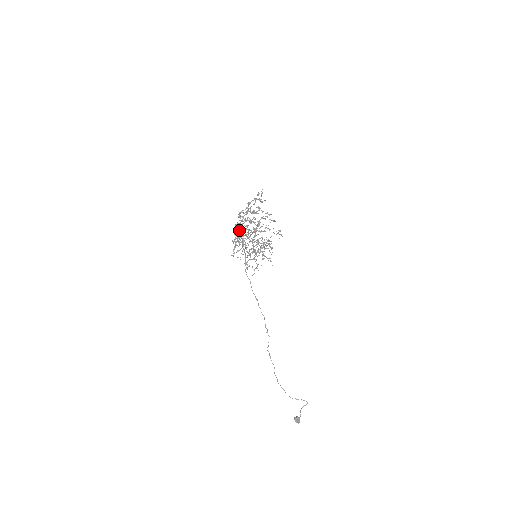
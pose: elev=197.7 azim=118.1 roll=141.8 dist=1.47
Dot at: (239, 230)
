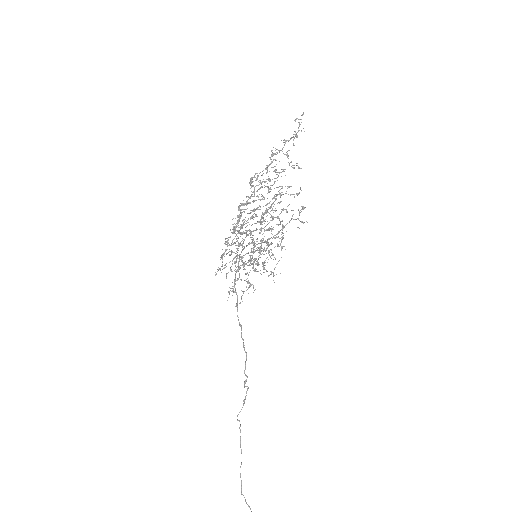
Dot at: (241, 214)
